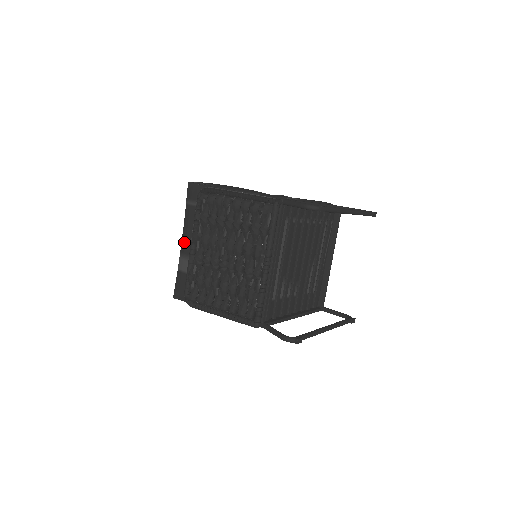
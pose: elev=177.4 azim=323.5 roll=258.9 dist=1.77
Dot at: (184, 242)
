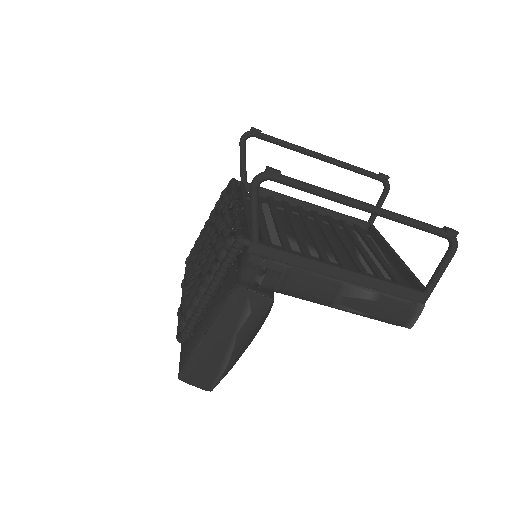
Dot at: occluded
